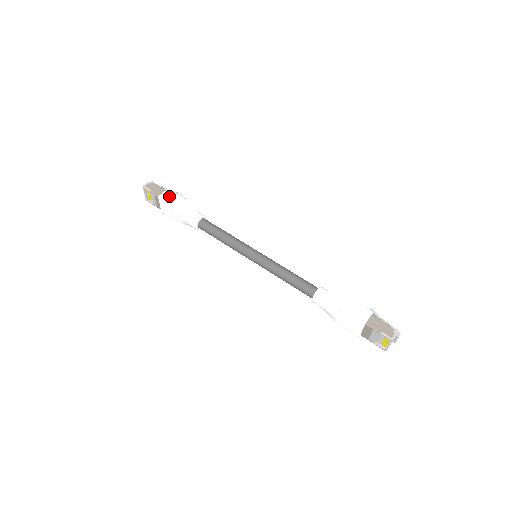
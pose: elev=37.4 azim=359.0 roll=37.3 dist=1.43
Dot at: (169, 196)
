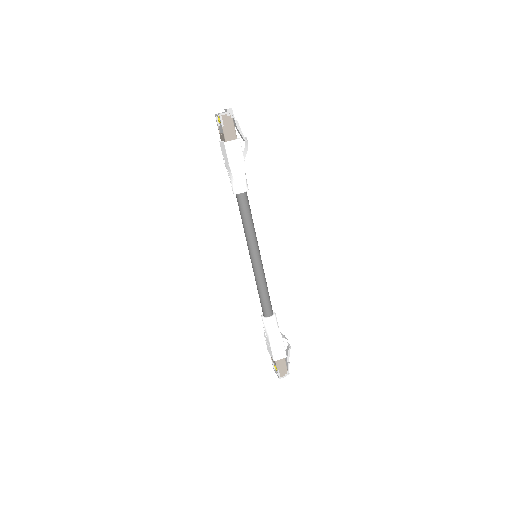
Dot at: (234, 150)
